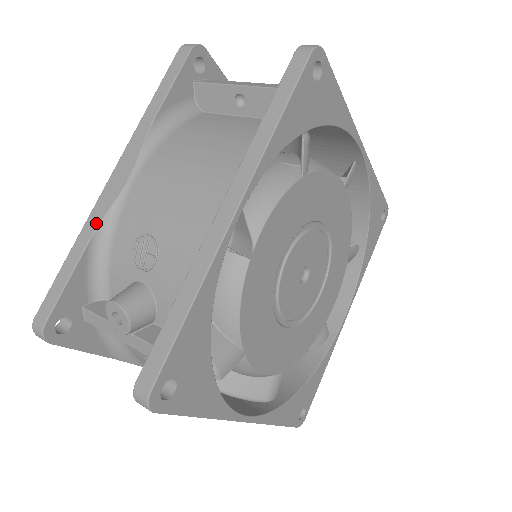
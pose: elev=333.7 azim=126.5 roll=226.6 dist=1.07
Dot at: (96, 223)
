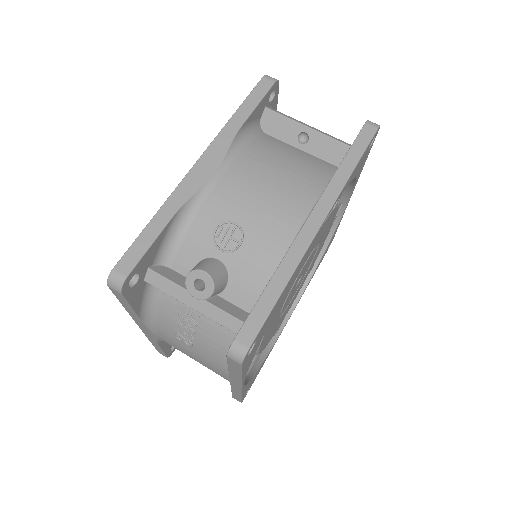
Dot at: (183, 199)
